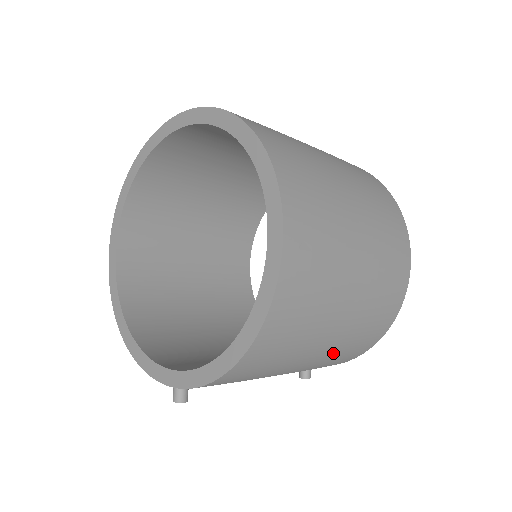
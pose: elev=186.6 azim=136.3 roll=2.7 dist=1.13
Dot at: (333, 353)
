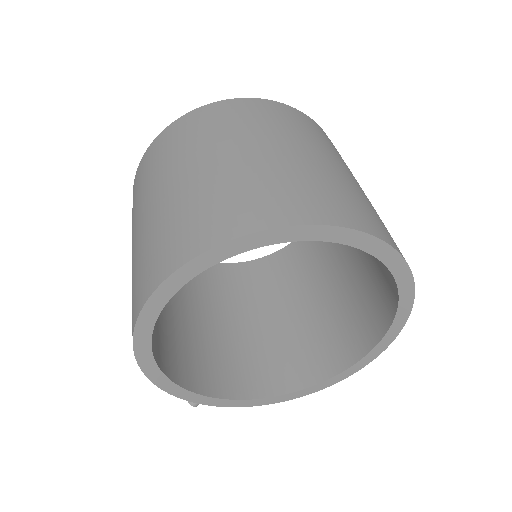
Dot at: occluded
